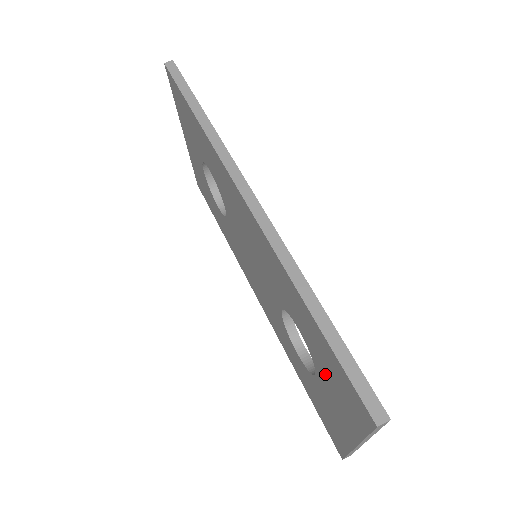
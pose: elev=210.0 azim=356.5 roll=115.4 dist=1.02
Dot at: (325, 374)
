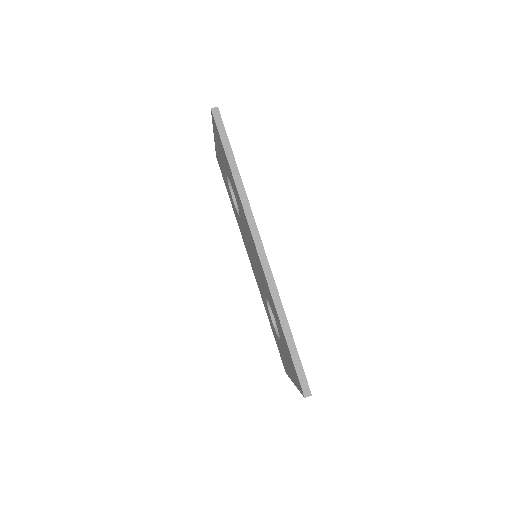
Dot at: (285, 351)
